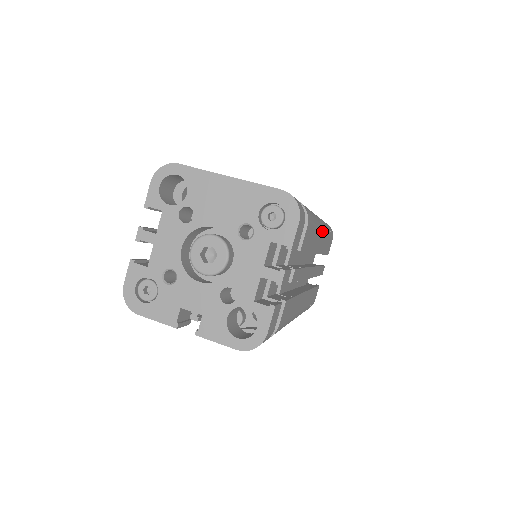
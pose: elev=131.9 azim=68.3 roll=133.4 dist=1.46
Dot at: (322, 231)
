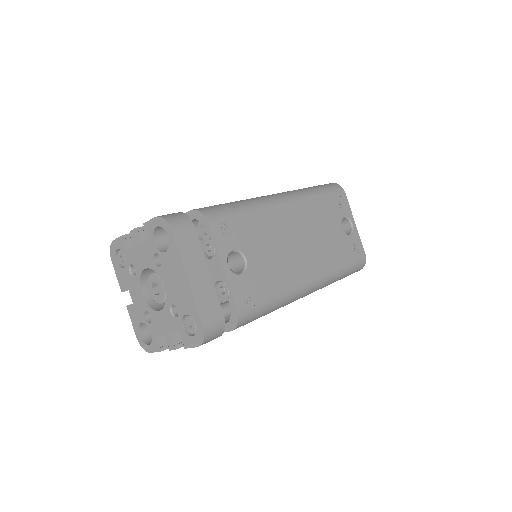
Dot at: occluded
